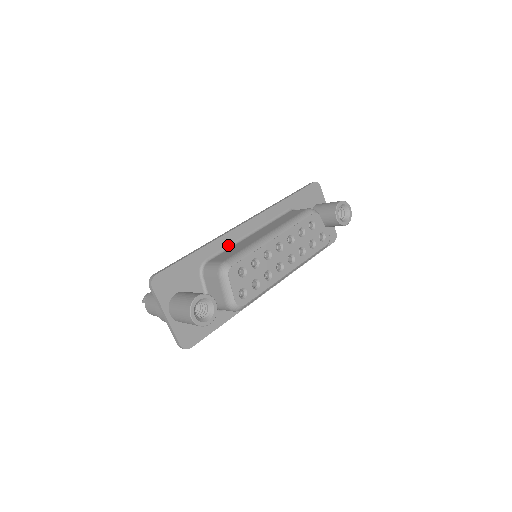
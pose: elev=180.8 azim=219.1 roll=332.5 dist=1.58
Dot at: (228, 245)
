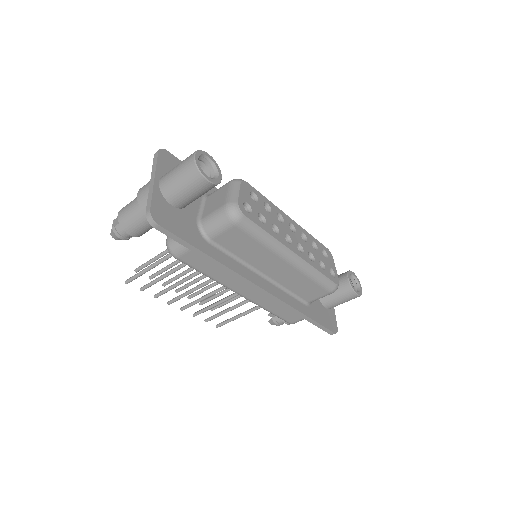
Dot at: occluded
